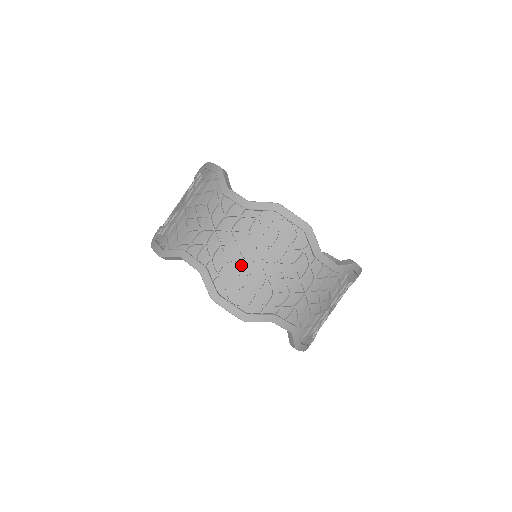
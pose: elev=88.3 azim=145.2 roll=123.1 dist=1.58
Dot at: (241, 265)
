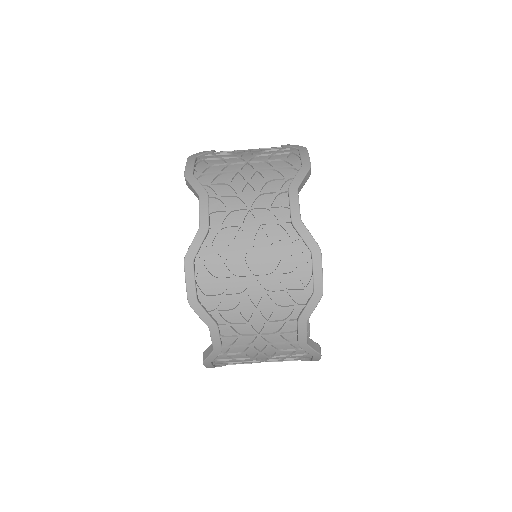
Dot at: (248, 359)
